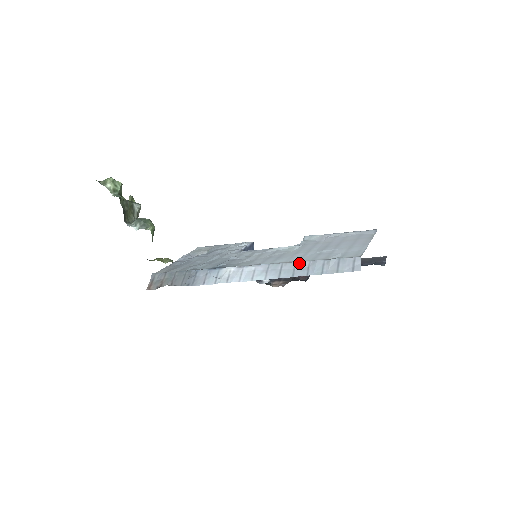
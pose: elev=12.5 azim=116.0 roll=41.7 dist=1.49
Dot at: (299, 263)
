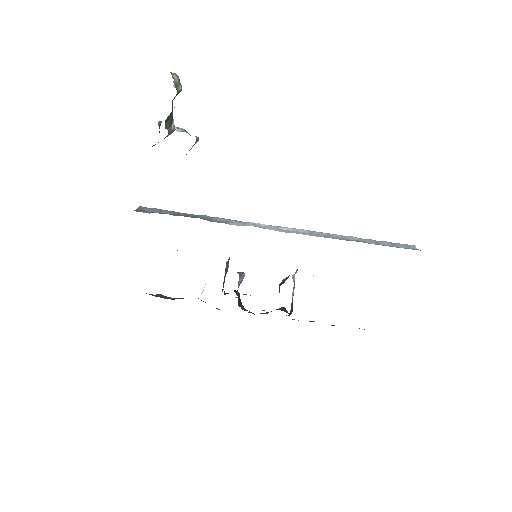
Dot at: (348, 236)
